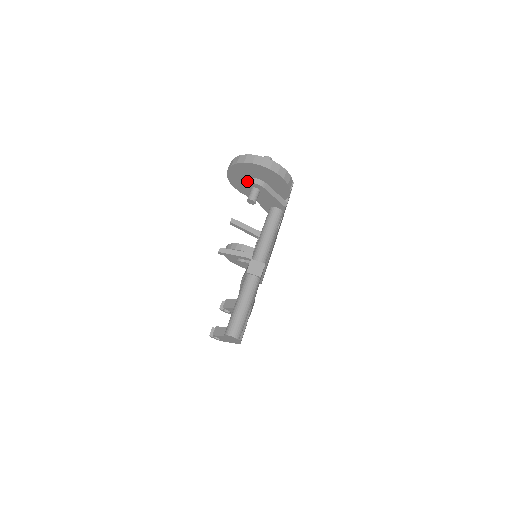
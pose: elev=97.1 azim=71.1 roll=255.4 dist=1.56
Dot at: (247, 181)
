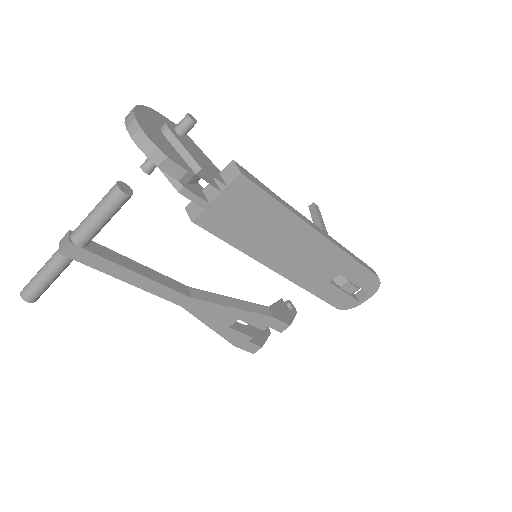
Dot at: occluded
